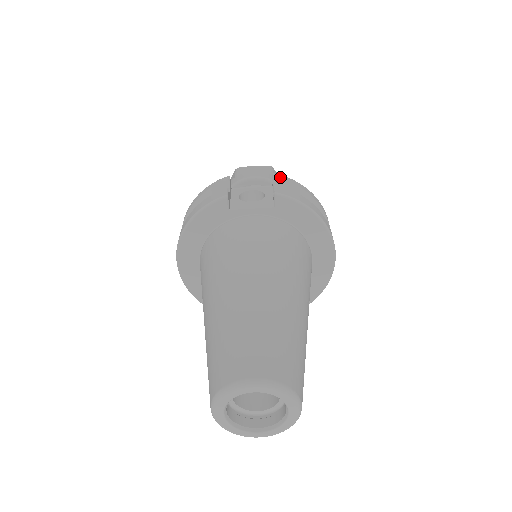
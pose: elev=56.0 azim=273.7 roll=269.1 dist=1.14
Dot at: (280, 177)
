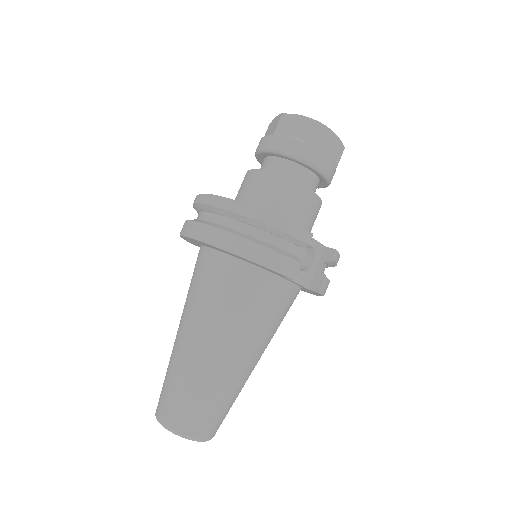
Dot at: (337, 259)
